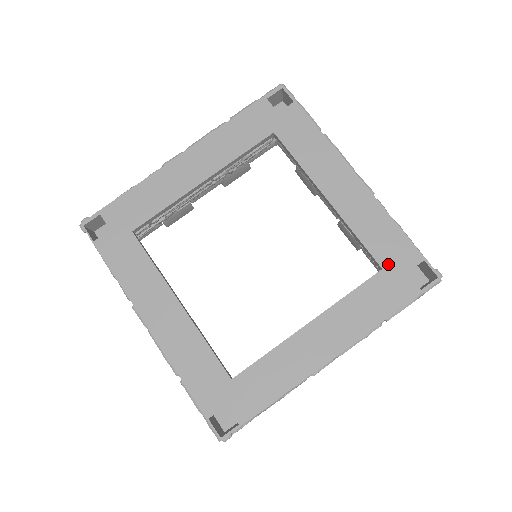
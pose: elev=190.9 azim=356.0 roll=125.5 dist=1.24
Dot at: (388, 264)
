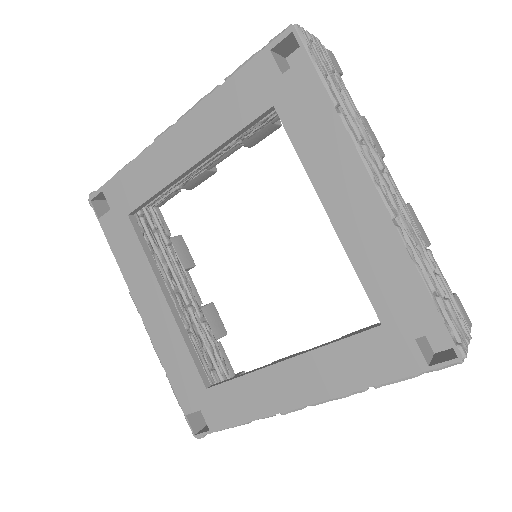
Dot at: (391, 321)
